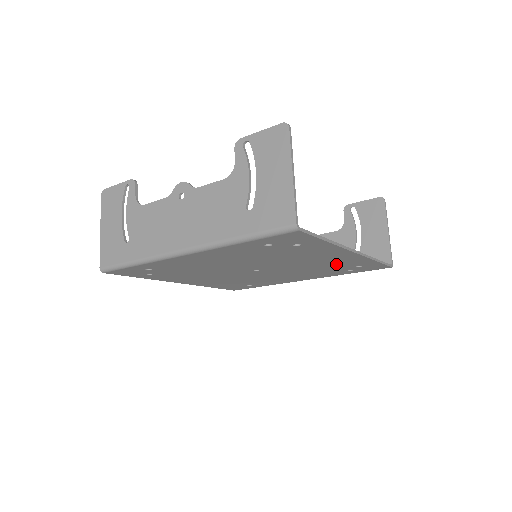
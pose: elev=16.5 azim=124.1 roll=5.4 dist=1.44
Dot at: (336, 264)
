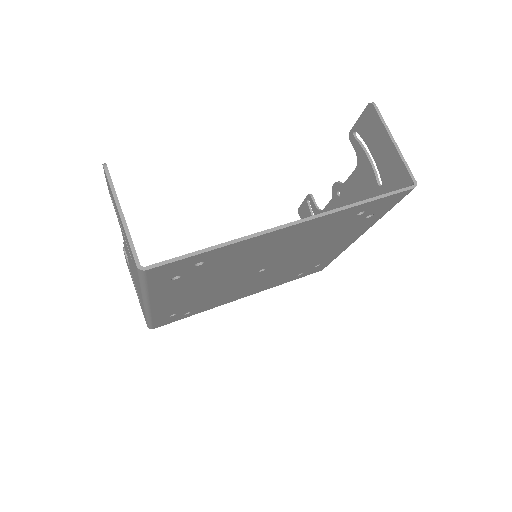
Dot at: (323, 229)
